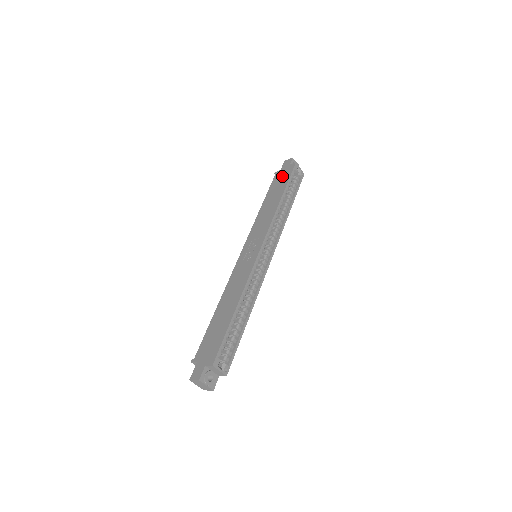
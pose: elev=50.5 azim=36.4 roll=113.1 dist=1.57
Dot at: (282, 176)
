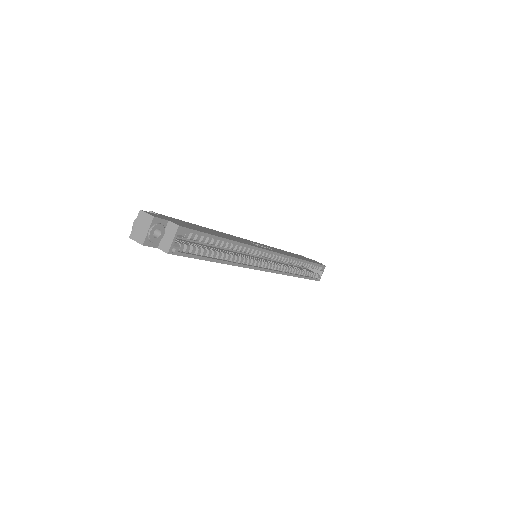
Dot at: occluded
